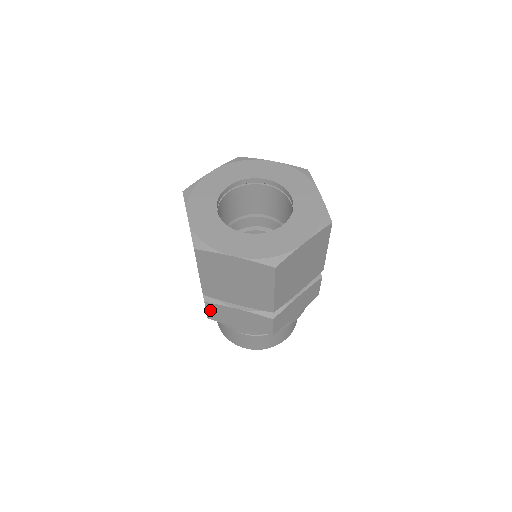
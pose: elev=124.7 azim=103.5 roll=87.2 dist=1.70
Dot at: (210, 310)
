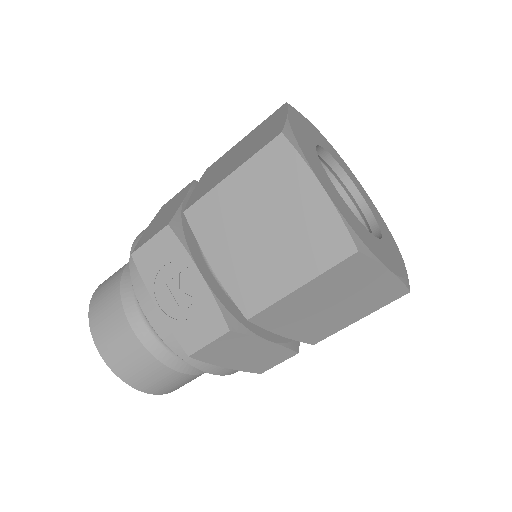
Dot at: (217, 343)
